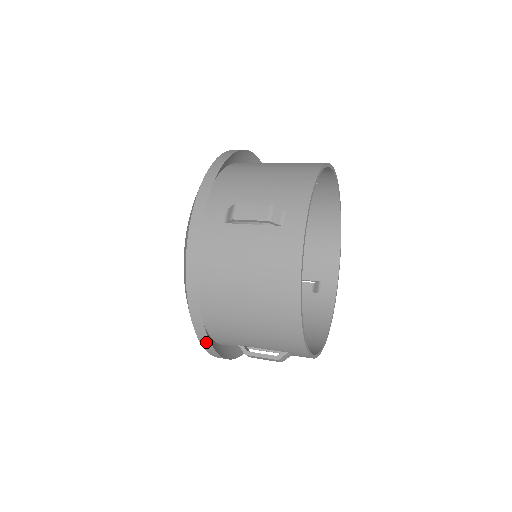
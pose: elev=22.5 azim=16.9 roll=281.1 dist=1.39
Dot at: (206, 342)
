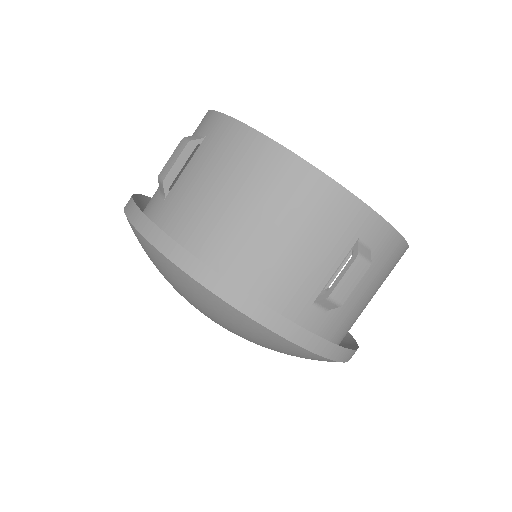
Dot at: (265, 314)
